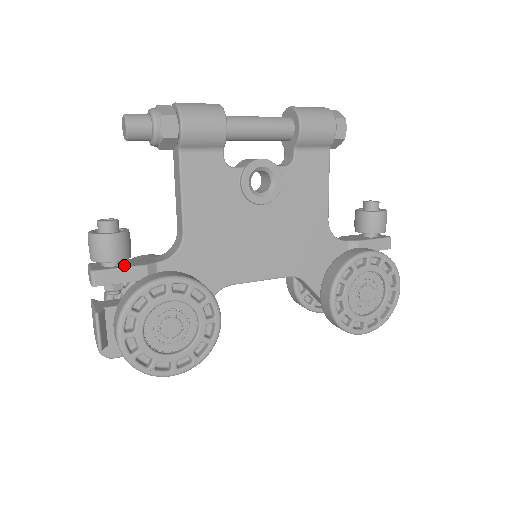
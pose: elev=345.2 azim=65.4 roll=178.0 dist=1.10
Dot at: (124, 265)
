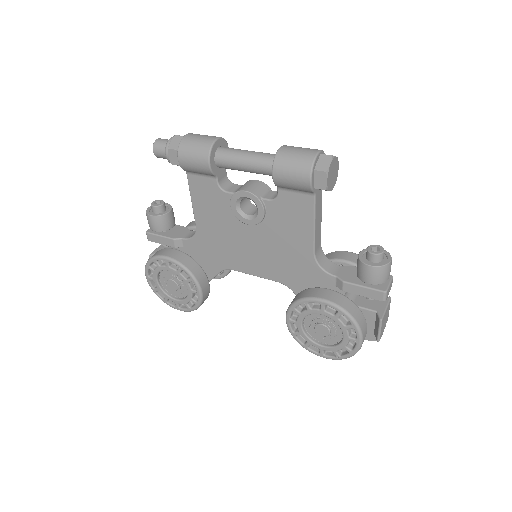
Dot at: (165, 233)
